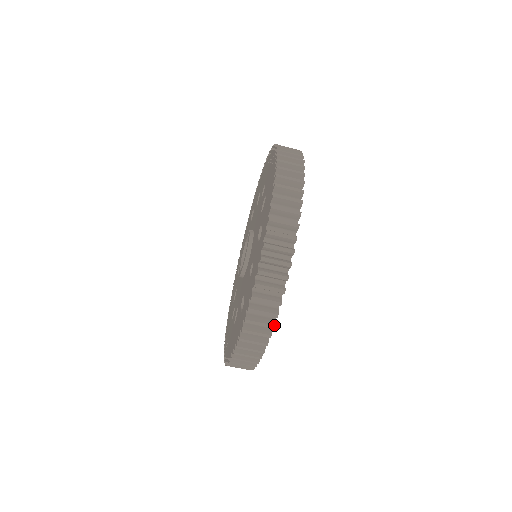
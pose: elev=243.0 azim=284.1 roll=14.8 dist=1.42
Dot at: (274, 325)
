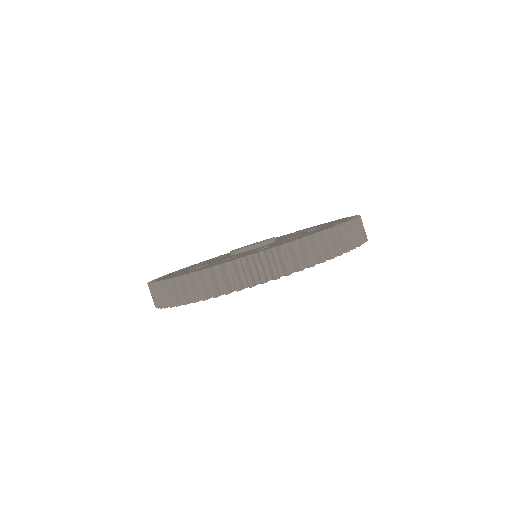
Dot at: (186, 304)
